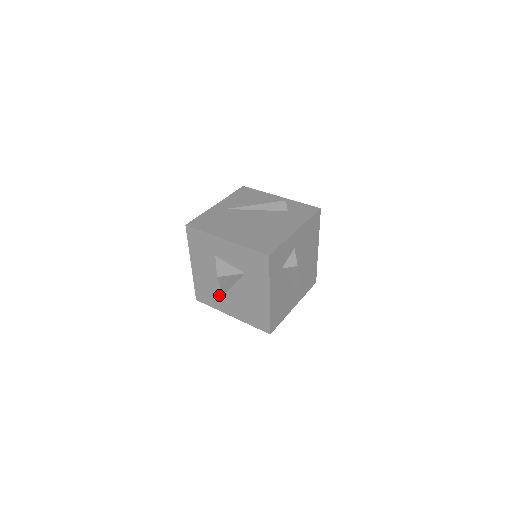
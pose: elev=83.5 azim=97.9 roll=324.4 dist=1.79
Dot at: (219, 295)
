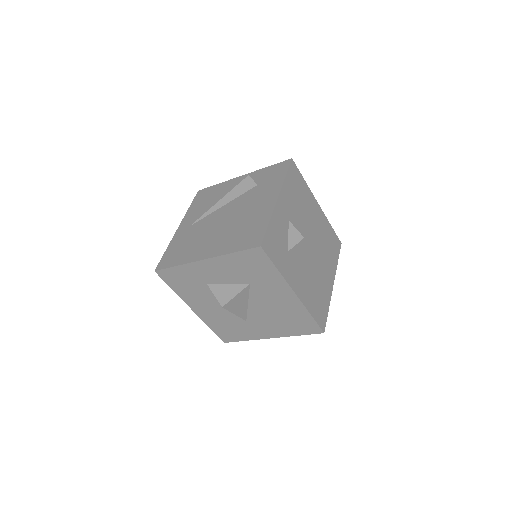
Dot at: (242, 324)
